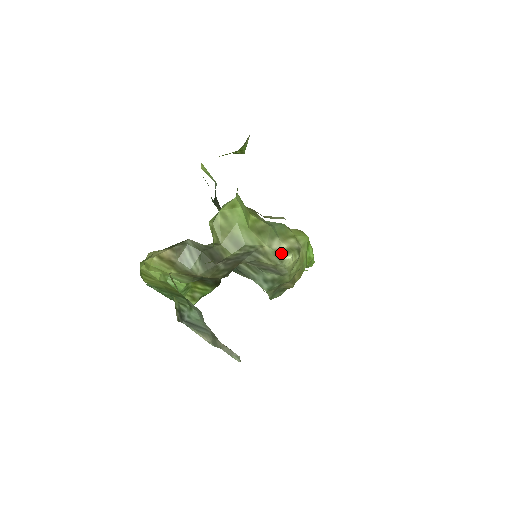
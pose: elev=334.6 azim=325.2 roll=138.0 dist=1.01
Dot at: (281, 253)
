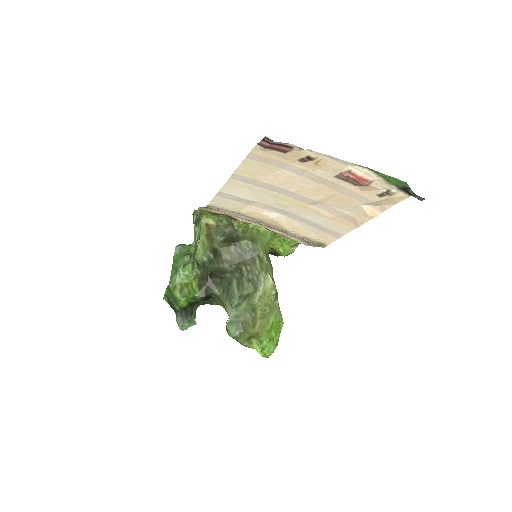
Dot at: (269, 273)
